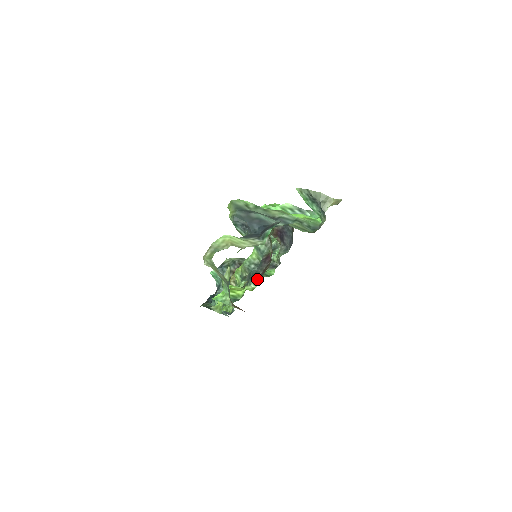
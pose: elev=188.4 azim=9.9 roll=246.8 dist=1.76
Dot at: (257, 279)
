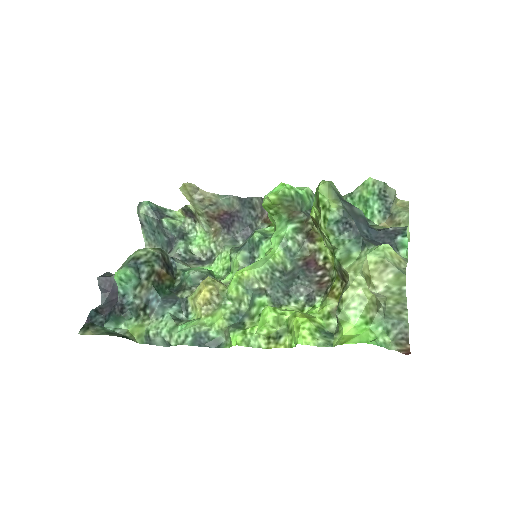
Dot at: (303, 295)
